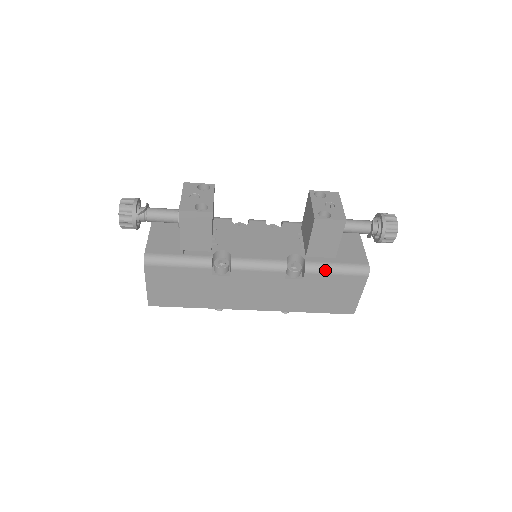
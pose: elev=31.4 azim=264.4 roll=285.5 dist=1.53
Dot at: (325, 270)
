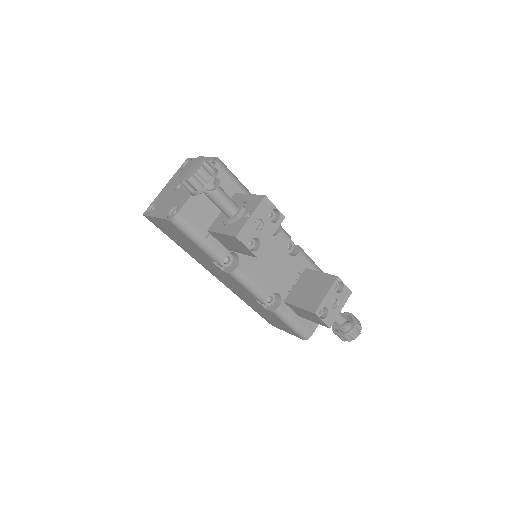
Dot at: (284, 320)
